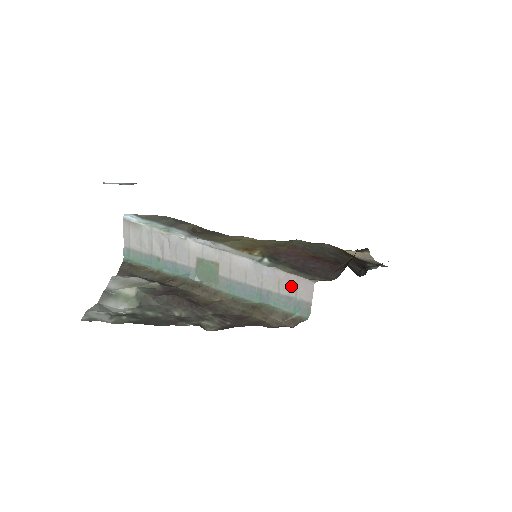
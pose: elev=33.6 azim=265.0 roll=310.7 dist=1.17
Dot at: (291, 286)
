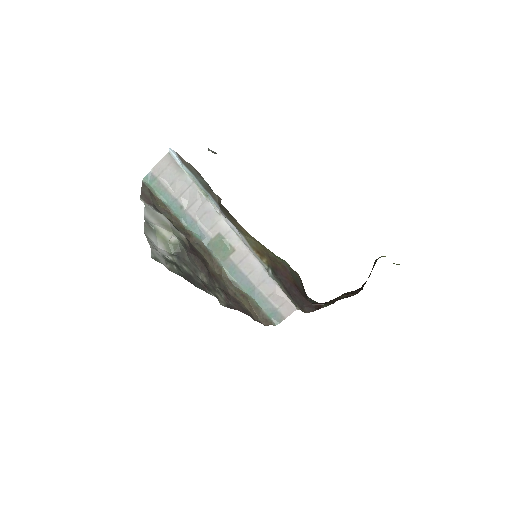
Dot at: (280, 301)
